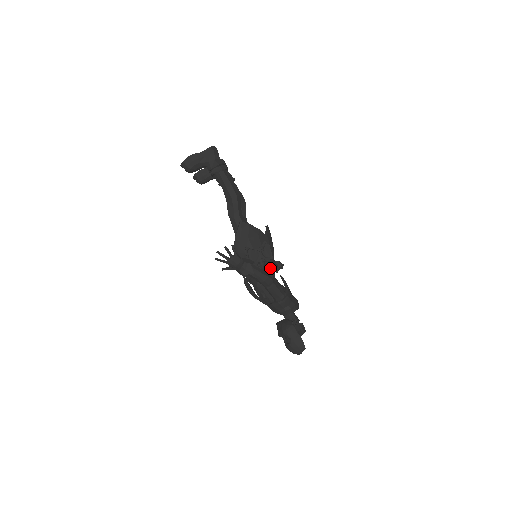
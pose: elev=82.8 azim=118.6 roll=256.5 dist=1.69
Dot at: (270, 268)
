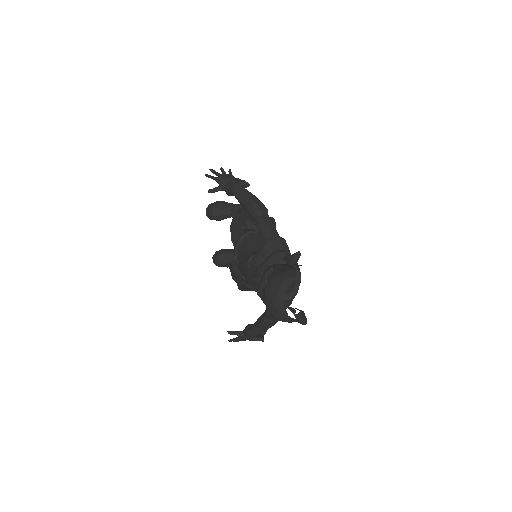
Dot at: occluded
